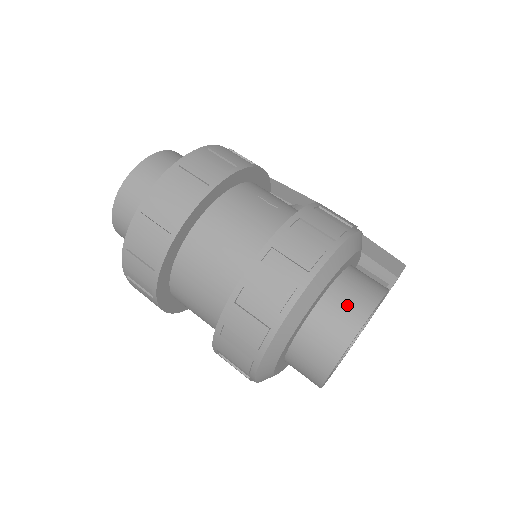
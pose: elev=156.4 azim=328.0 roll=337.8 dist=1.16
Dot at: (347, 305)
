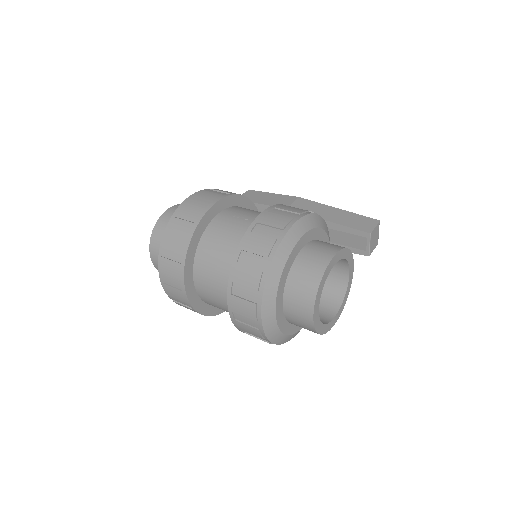
Dot at: (307, 270)
